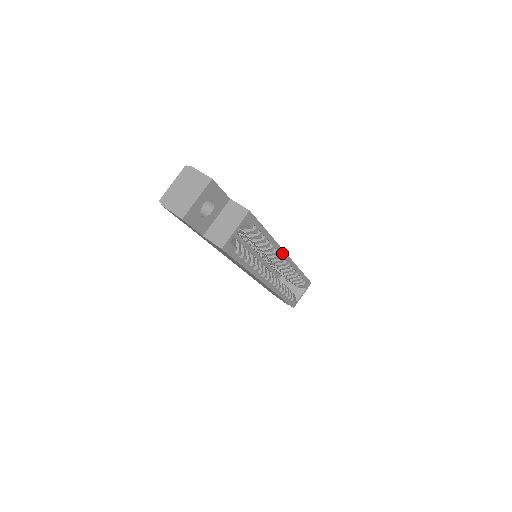
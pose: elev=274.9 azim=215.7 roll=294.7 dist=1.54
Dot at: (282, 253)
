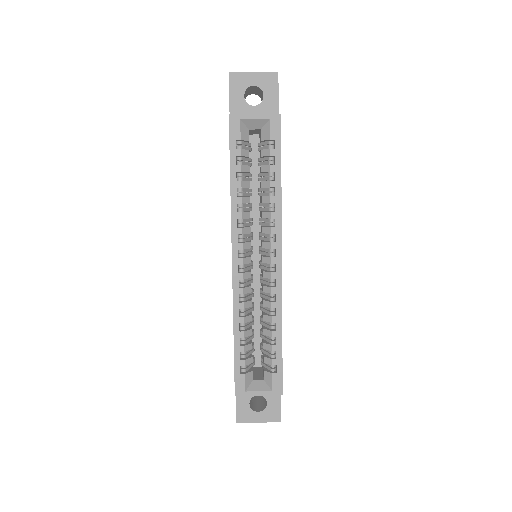
Dot at: (278, 247)
